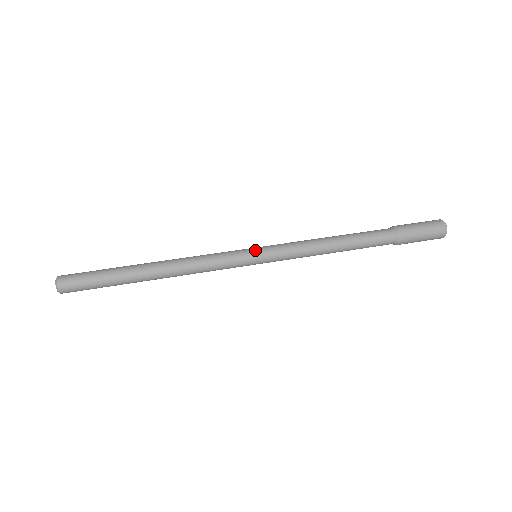
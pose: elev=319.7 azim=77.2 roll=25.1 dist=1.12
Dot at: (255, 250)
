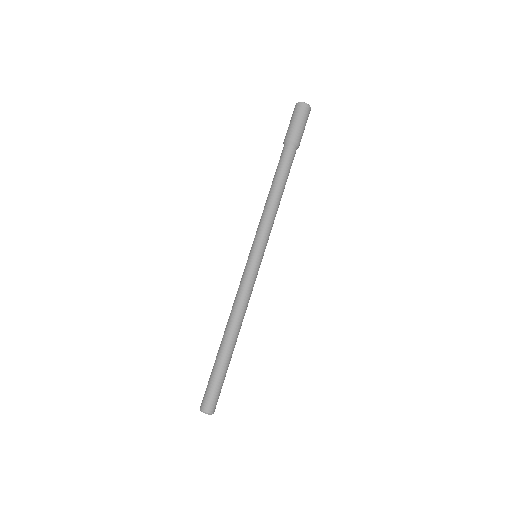
Dot at: (262, 258)
